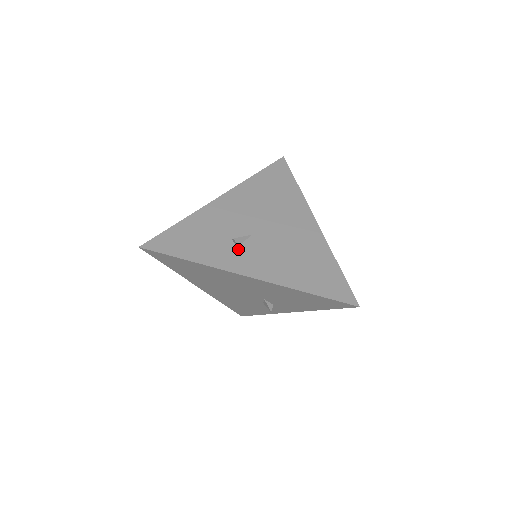
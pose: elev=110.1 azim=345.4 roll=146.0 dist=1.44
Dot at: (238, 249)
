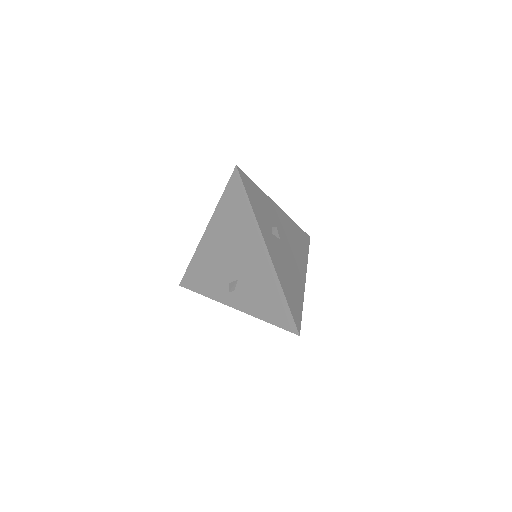
Dot at: (271, 234)
